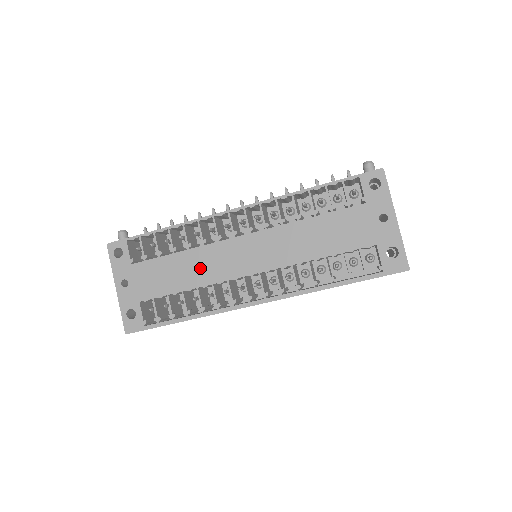
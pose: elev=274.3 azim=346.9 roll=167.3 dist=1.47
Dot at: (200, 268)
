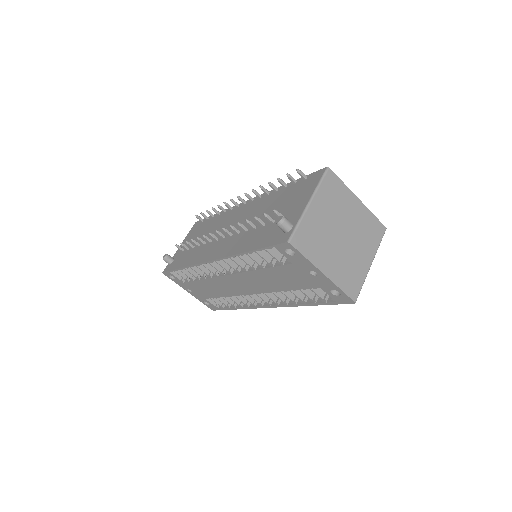
Dot at: (220, 288)
